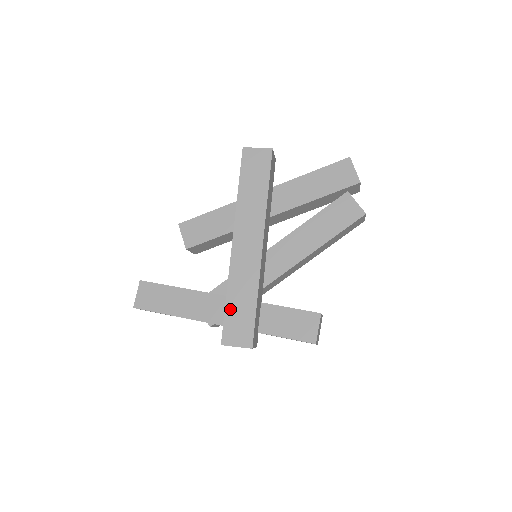
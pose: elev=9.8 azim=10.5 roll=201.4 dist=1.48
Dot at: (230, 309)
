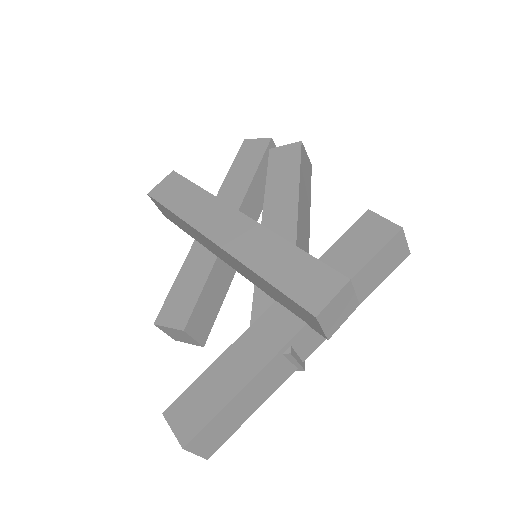
Dot at: (280, 282)
